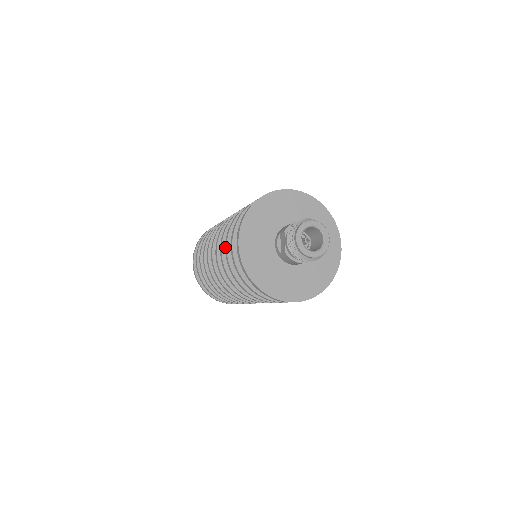
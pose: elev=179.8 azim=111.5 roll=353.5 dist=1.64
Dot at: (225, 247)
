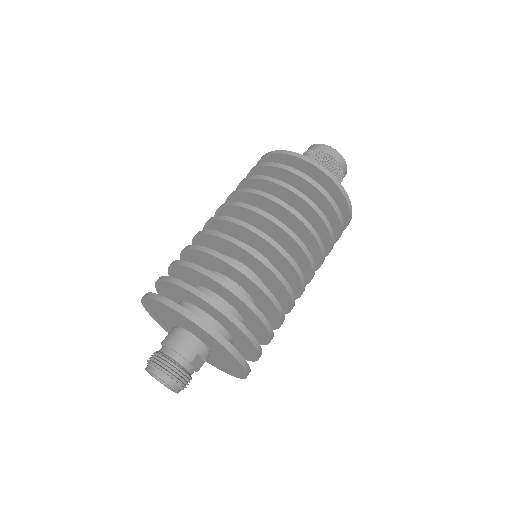
Dot at: occluded
